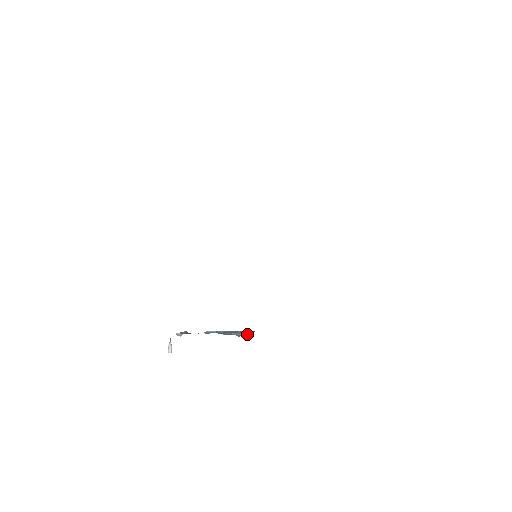
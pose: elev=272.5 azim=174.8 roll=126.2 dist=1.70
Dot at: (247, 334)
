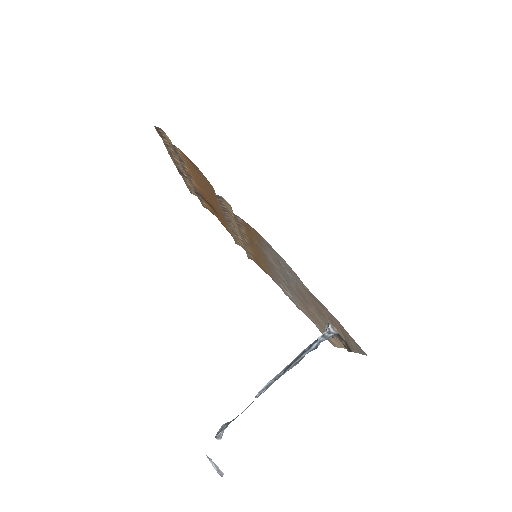
Dot at: (328, 332)
